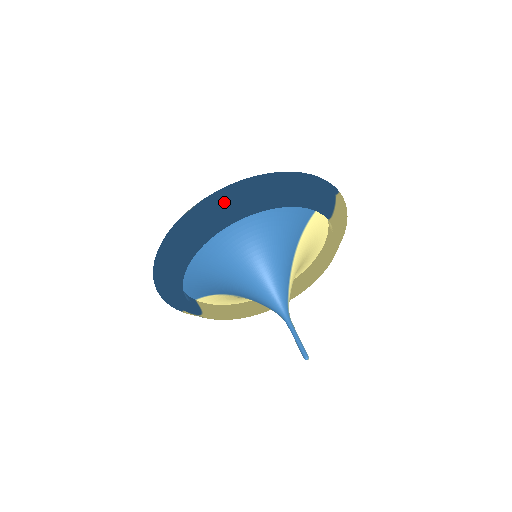
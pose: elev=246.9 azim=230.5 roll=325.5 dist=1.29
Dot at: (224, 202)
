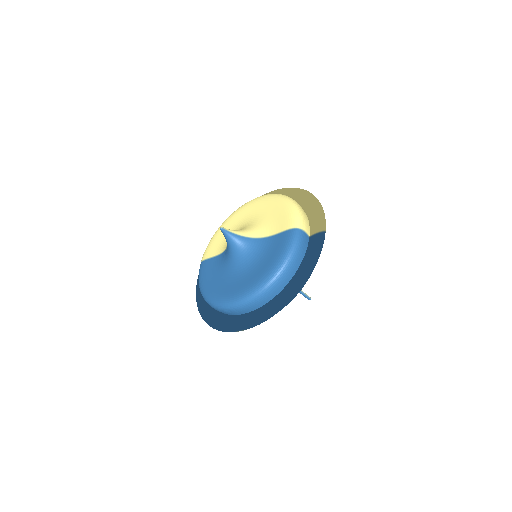
Dot at: occluded
